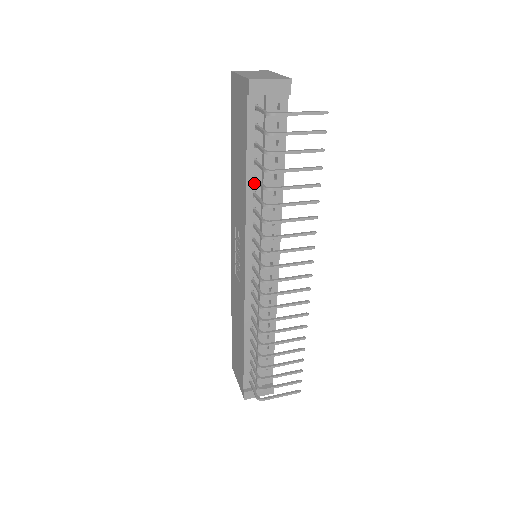
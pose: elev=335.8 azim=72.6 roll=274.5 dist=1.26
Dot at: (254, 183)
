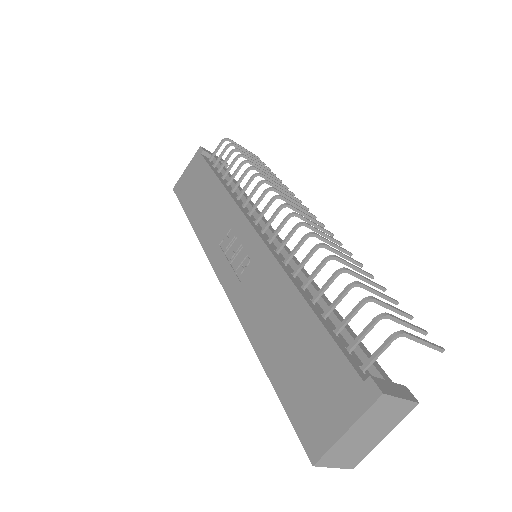
Dot at: (228, 187)
